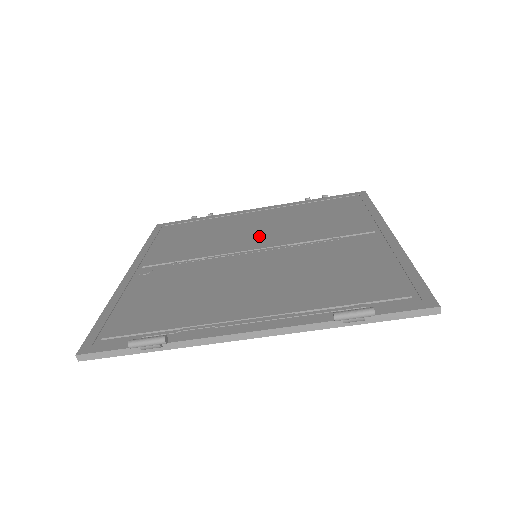
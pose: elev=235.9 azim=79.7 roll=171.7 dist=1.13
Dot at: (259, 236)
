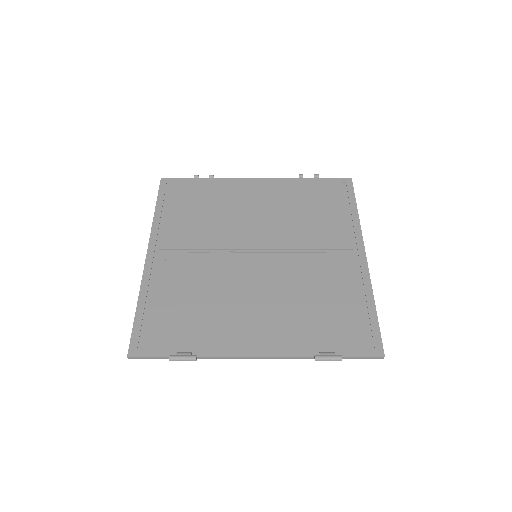
Dot at: (258, 229)
